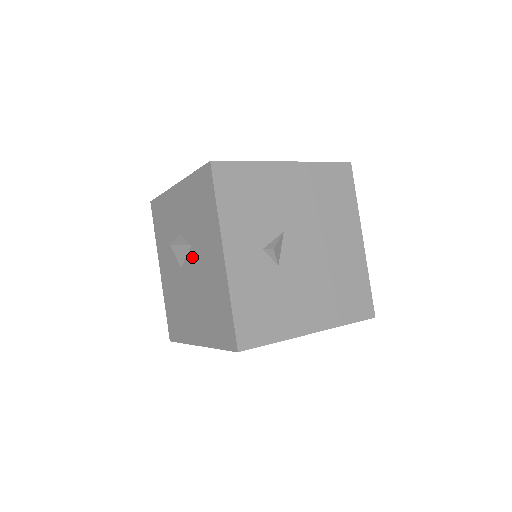
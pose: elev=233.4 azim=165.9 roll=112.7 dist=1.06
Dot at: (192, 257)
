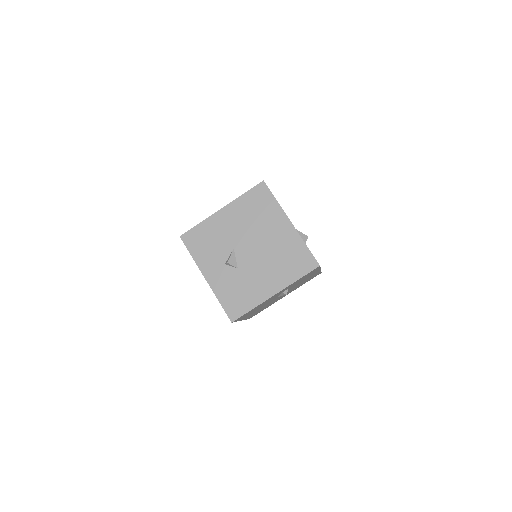
Dot at: occluded
